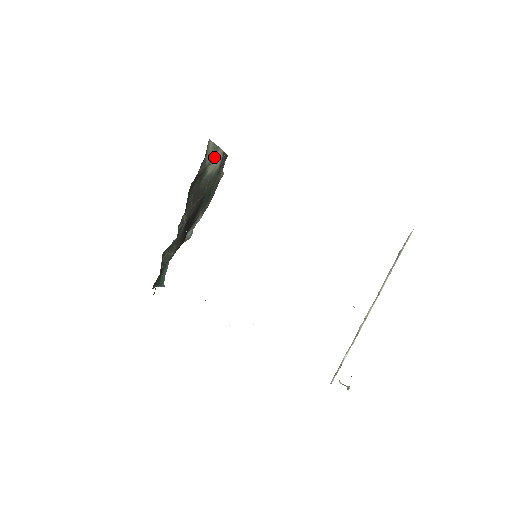
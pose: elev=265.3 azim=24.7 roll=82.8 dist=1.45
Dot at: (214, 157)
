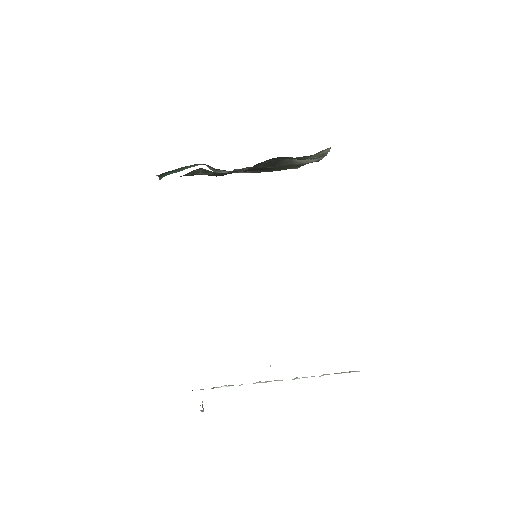
Dot at: (315, 158)
